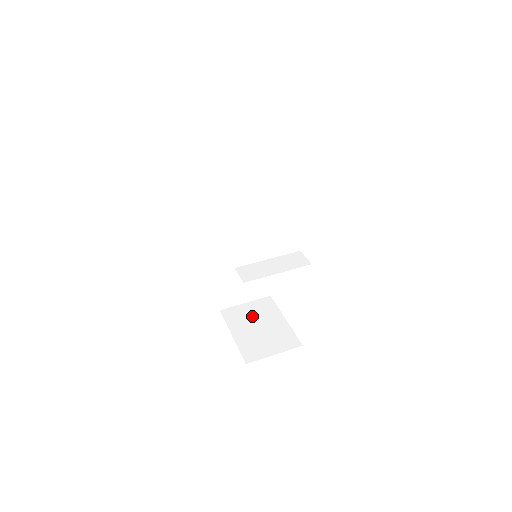
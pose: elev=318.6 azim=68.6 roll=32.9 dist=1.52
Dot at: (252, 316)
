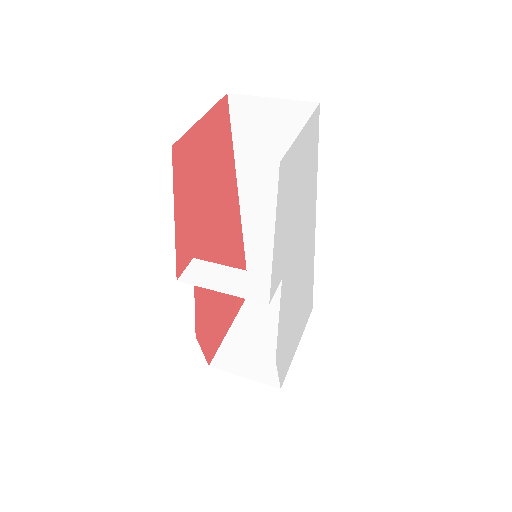
Dot at: (270, 319)
